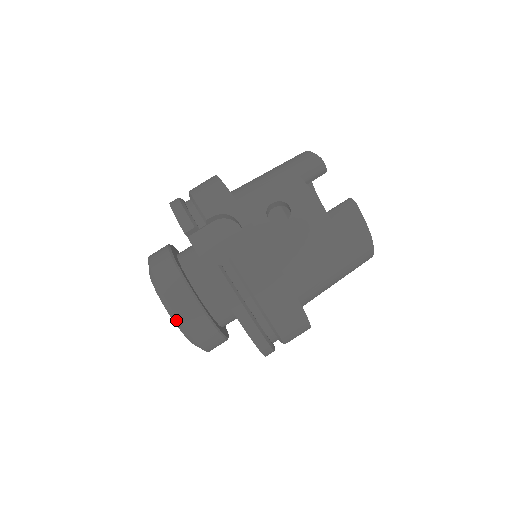
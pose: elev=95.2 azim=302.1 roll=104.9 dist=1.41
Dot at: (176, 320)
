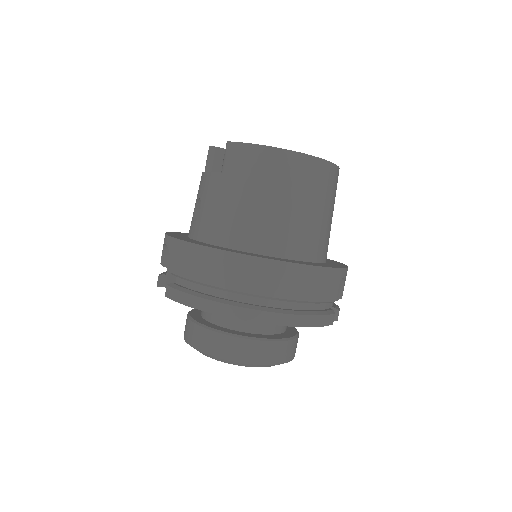
Dot at: occluded
